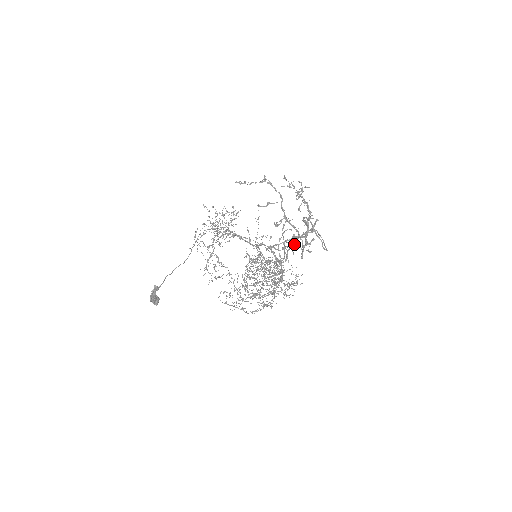
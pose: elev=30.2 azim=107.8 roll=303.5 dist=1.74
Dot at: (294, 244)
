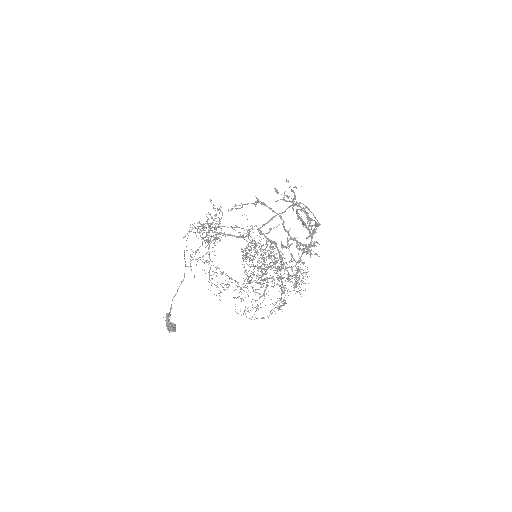
Dot at: occluded
